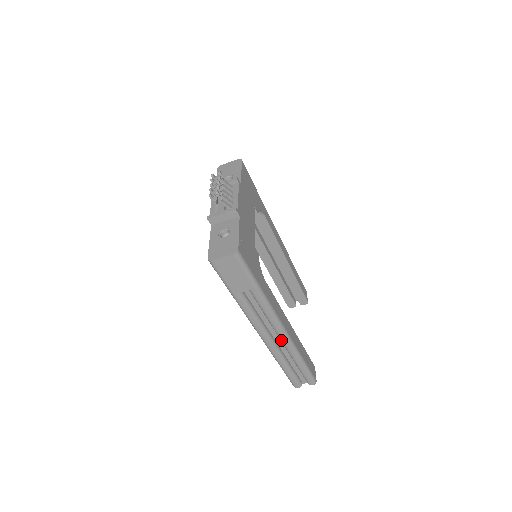
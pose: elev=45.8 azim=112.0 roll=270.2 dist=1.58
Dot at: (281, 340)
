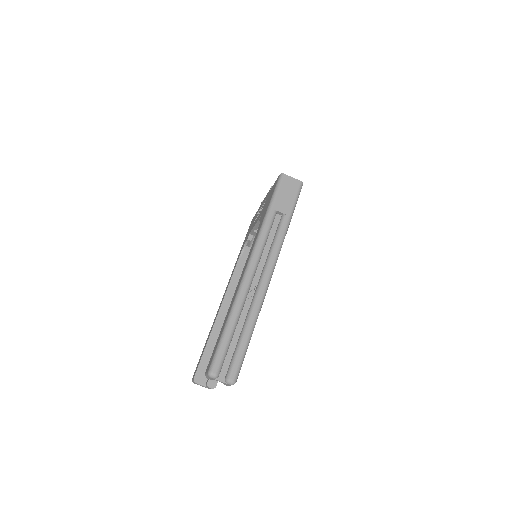
Dot at: (260, 285)
